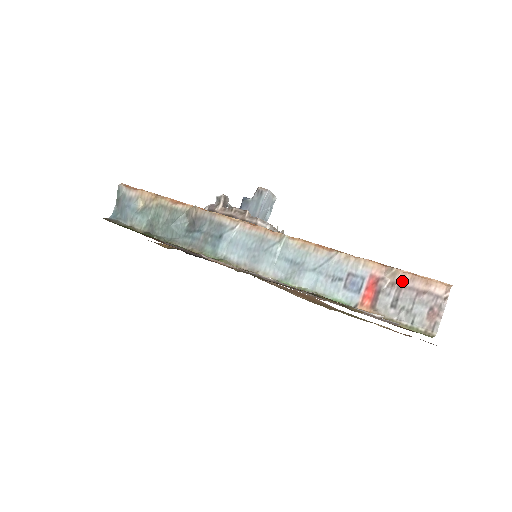
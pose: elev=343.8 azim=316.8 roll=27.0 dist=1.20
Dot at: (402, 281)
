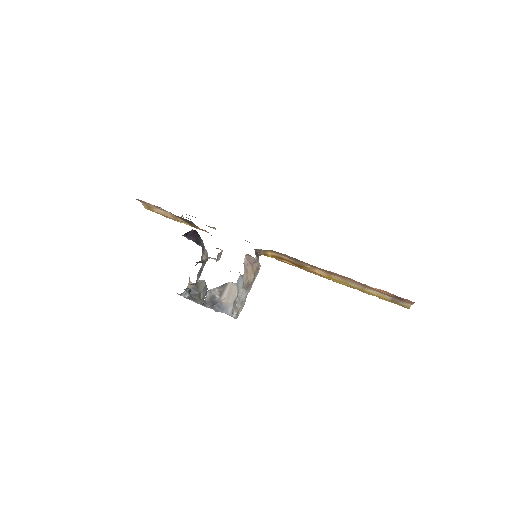
Dot at: occluded
